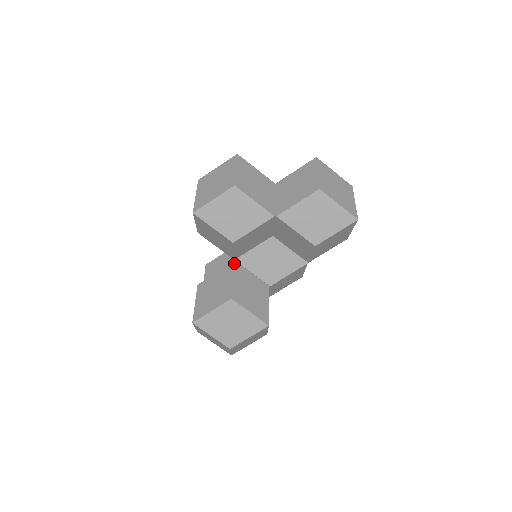
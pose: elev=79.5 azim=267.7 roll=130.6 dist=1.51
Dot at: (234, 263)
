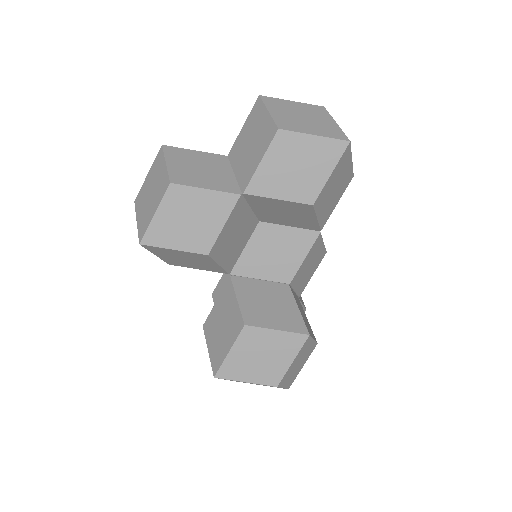
Dot at: (231, 278)
